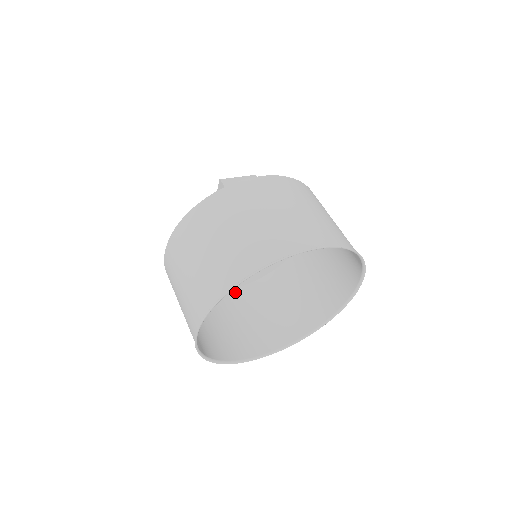
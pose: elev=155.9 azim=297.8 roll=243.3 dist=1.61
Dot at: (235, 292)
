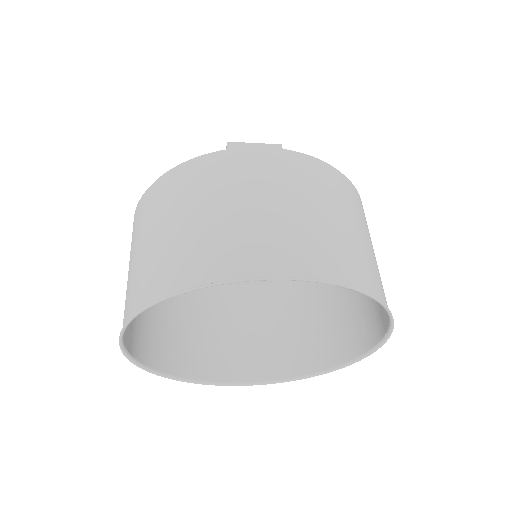
Dot at: (243, 290)
